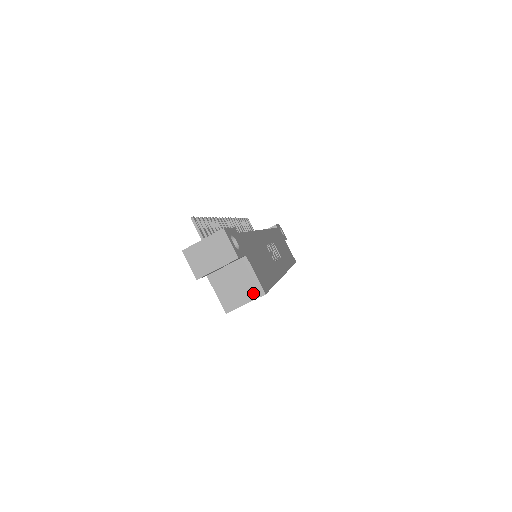
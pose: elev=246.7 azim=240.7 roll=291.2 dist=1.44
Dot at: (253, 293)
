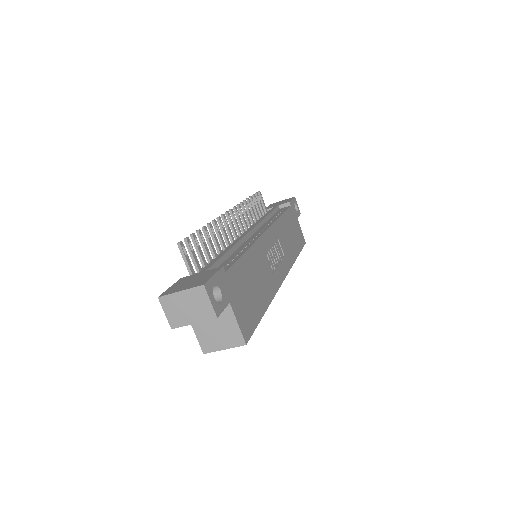
Dot at: (233, 341)
